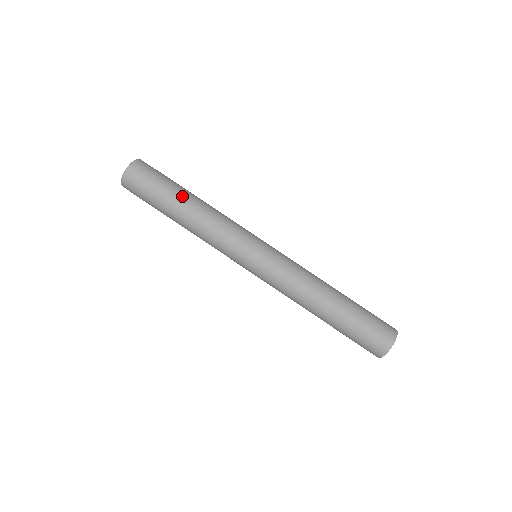
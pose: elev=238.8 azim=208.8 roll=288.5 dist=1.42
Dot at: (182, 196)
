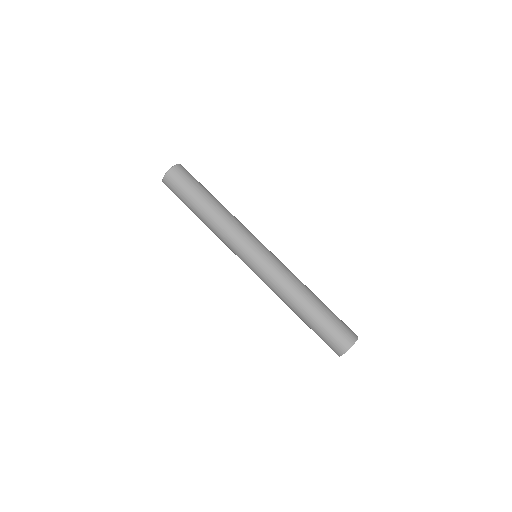
Dot at: (201, 203)
